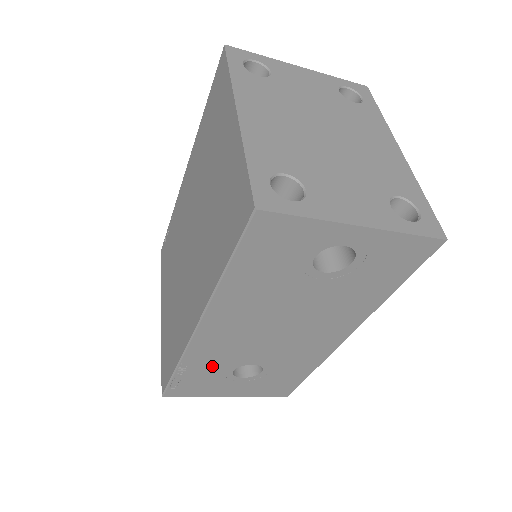
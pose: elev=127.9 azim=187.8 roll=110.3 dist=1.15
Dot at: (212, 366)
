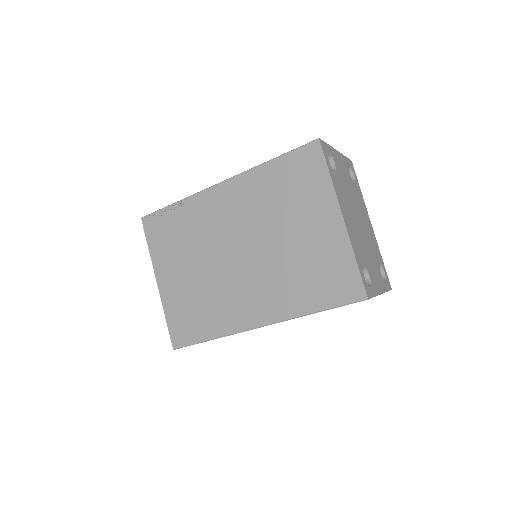
Dot at: occluded
